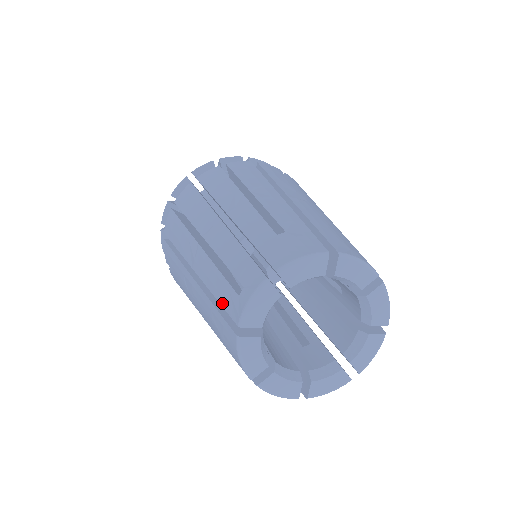
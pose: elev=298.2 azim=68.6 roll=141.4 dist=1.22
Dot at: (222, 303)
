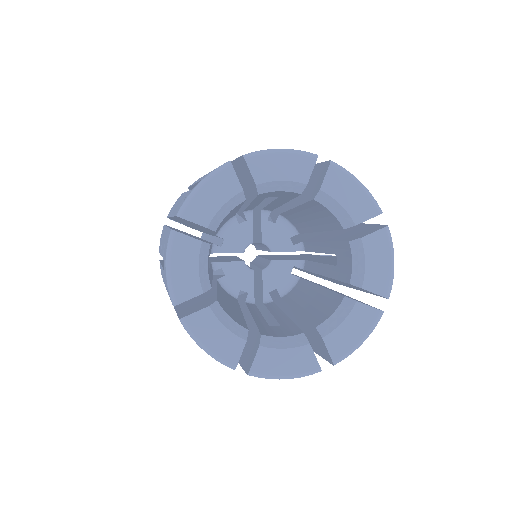
Dot at: (175, 213)
